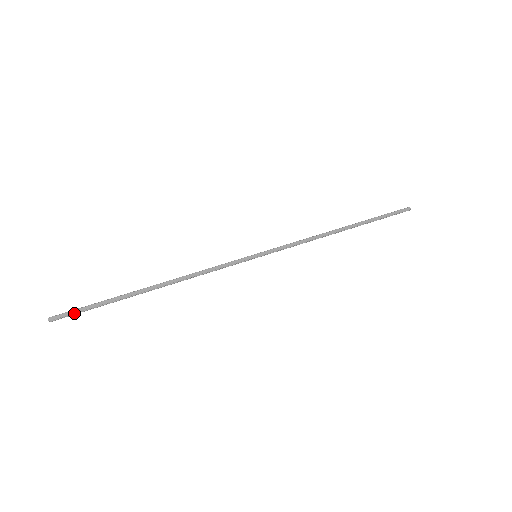
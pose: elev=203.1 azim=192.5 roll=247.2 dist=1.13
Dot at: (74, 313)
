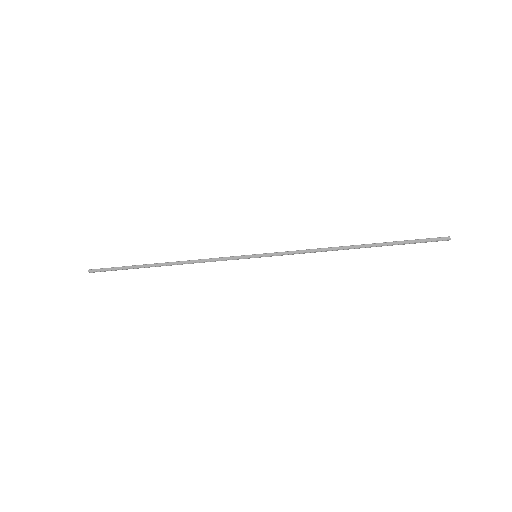
Dot at: (105, 270)
